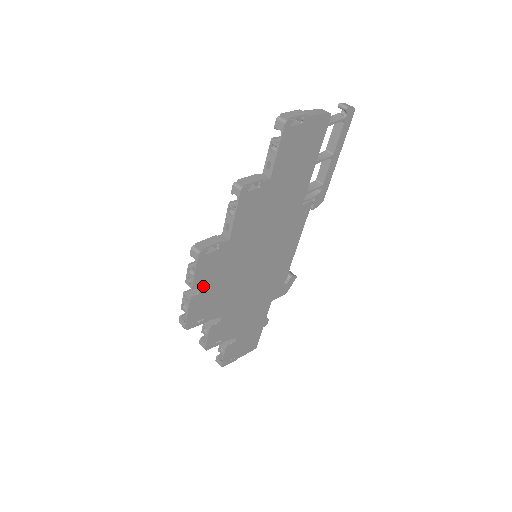
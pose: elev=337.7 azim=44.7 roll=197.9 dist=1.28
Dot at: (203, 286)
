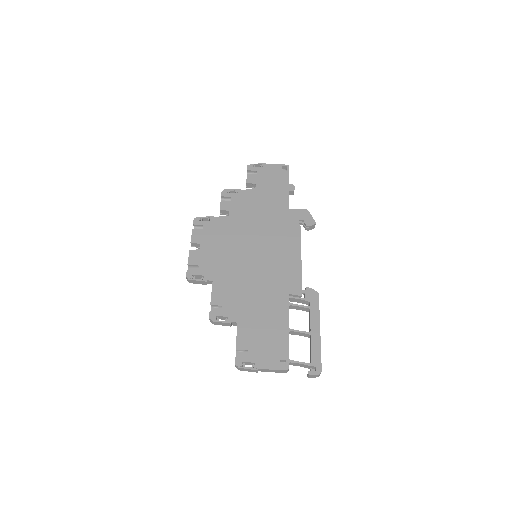
Dot at: occluded
